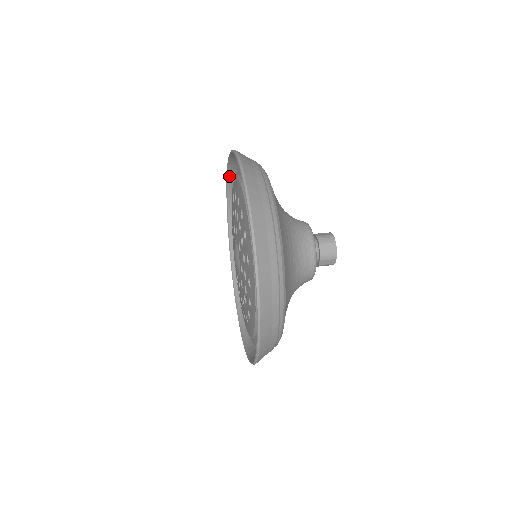
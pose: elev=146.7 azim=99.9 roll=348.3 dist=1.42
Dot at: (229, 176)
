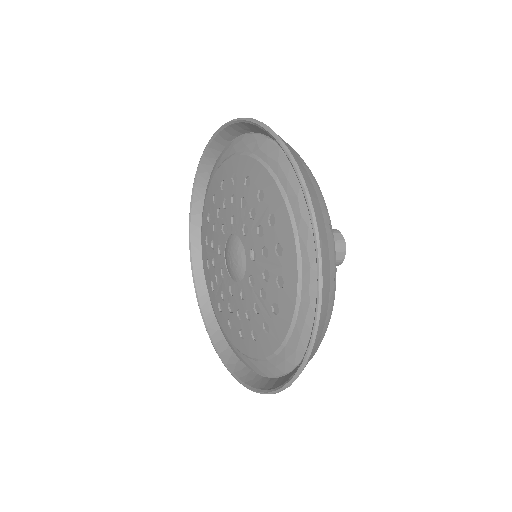
Dot at: (195, 194)
